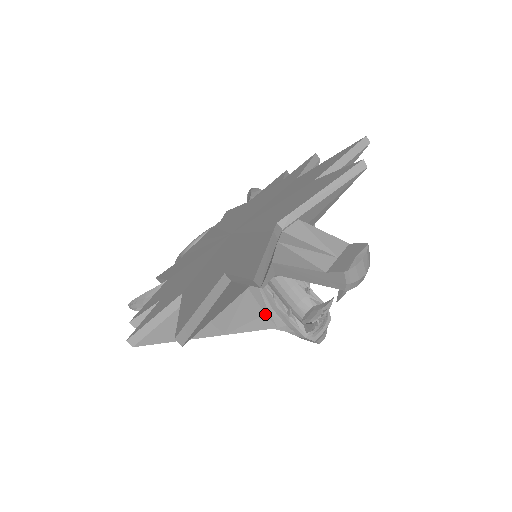
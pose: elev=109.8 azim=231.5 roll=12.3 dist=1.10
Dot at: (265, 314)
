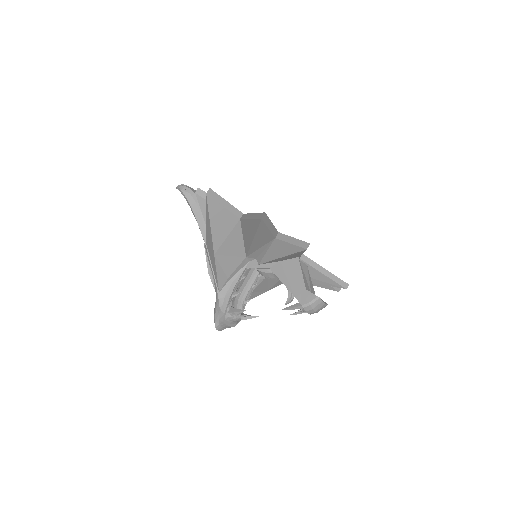
Dot at: (228, 278)
